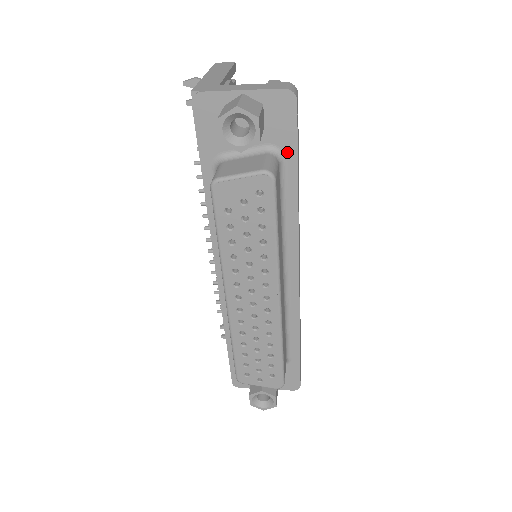
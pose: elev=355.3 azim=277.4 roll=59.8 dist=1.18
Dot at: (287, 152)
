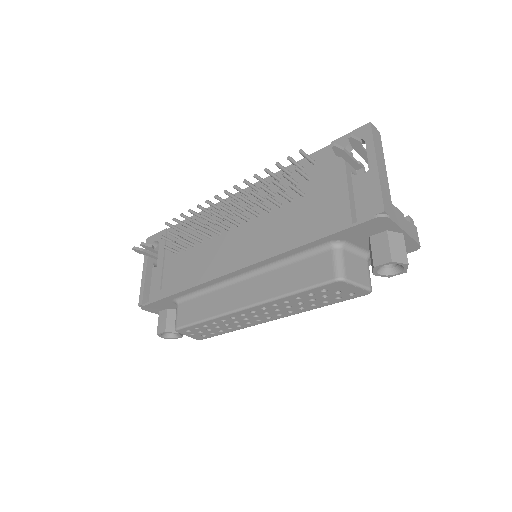
Dot at: occluded
